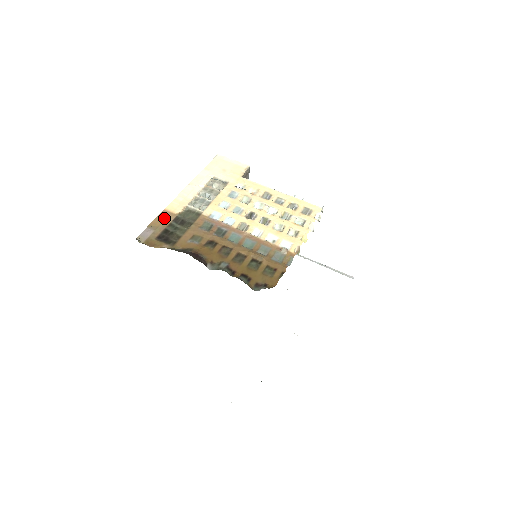
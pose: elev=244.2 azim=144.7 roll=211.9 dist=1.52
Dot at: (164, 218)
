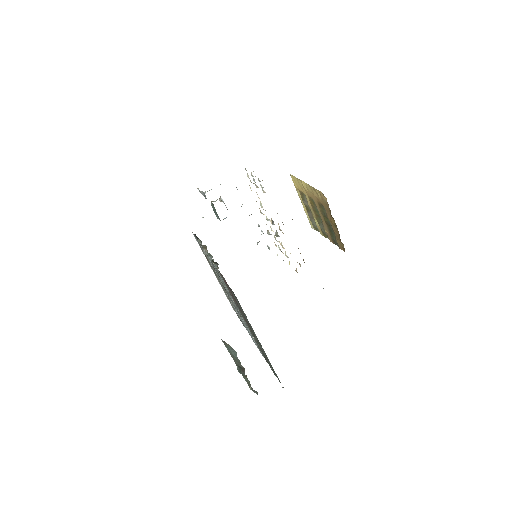
Dot at: occluded
